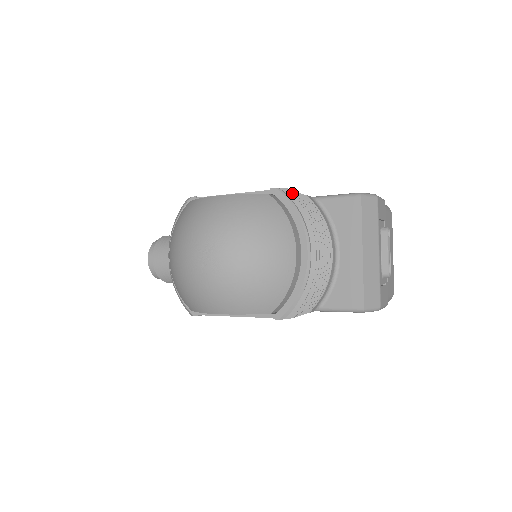
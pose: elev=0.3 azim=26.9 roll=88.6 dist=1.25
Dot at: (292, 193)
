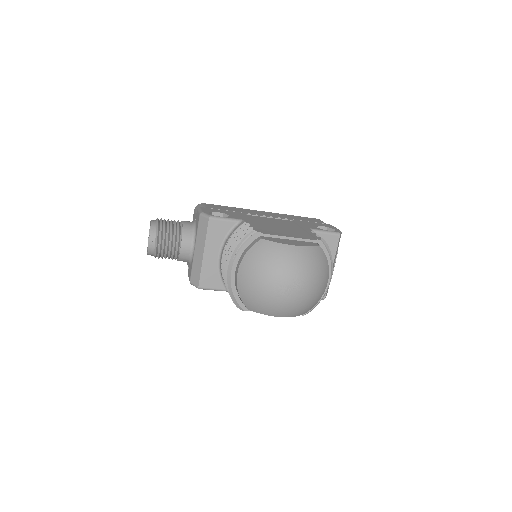
Dot at: occluded
